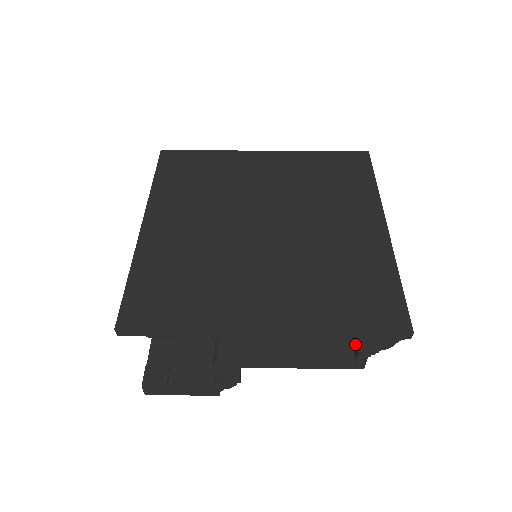
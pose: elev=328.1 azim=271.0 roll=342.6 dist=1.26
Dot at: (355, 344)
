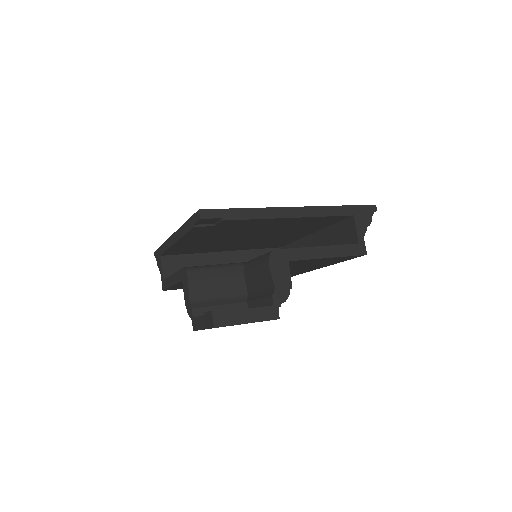
Dot at: (351, 238)
